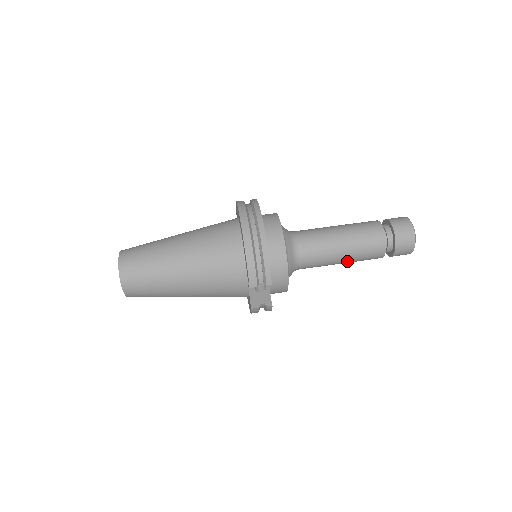
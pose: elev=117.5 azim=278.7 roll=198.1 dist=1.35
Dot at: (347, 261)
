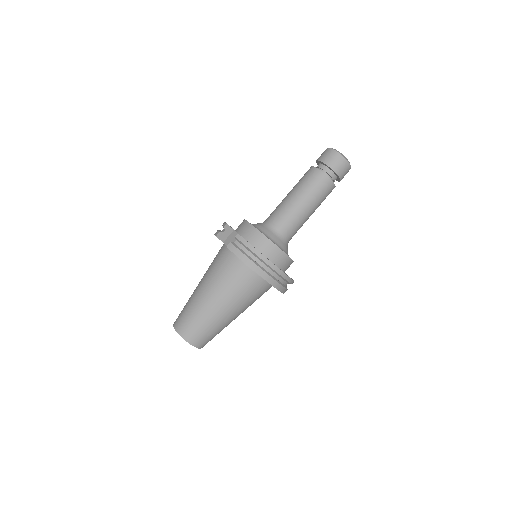
Dot at: occluded
